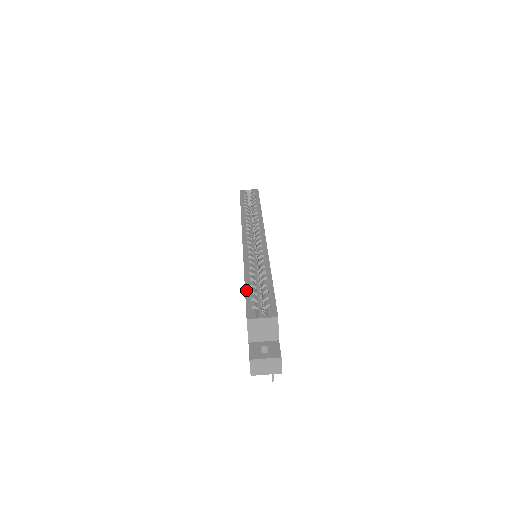
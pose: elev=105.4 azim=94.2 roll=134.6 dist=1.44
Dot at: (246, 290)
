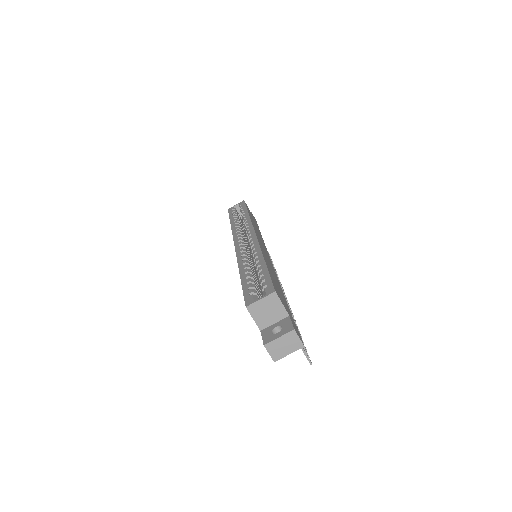
Dot at: (242, 283)
